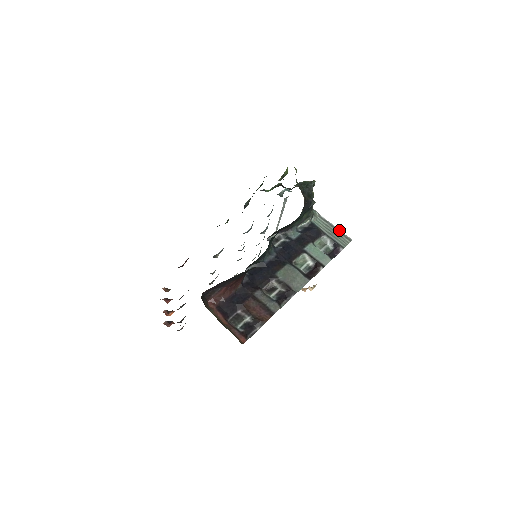
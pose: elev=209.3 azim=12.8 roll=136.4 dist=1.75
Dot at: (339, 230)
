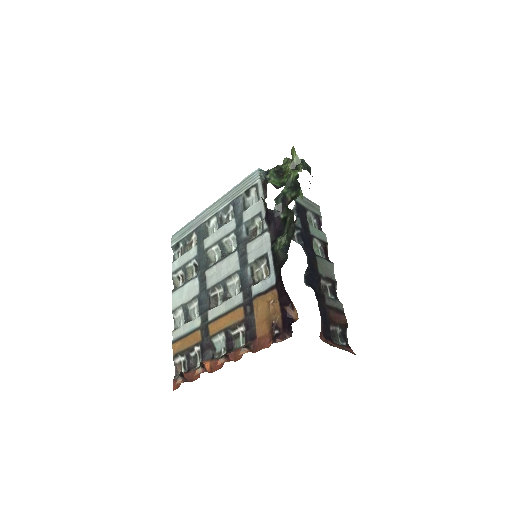
Dot at: (310, 200)
